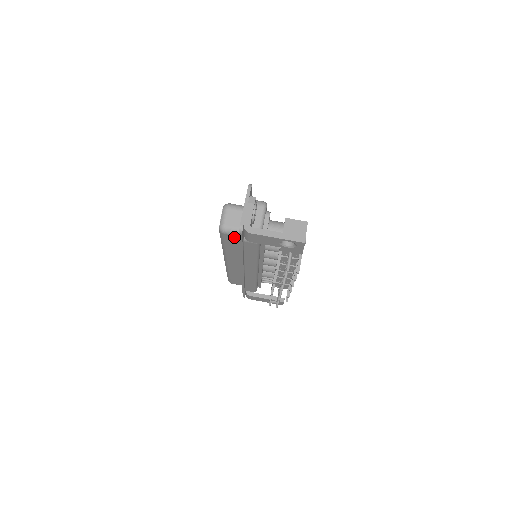
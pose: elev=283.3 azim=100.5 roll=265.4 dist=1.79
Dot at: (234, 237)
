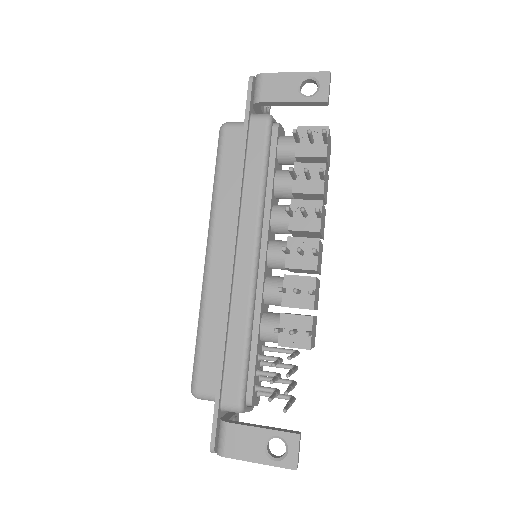
Dot at: (237, 134)
